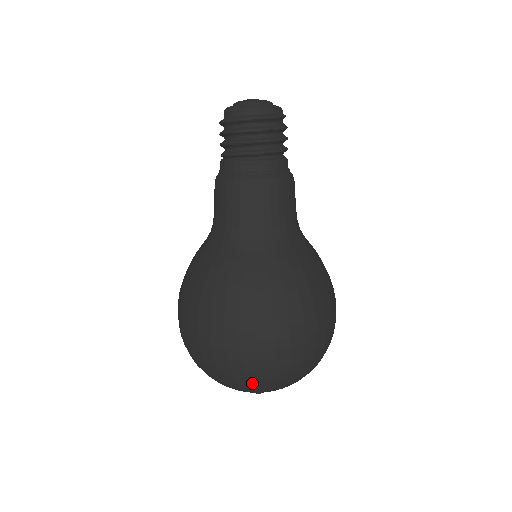
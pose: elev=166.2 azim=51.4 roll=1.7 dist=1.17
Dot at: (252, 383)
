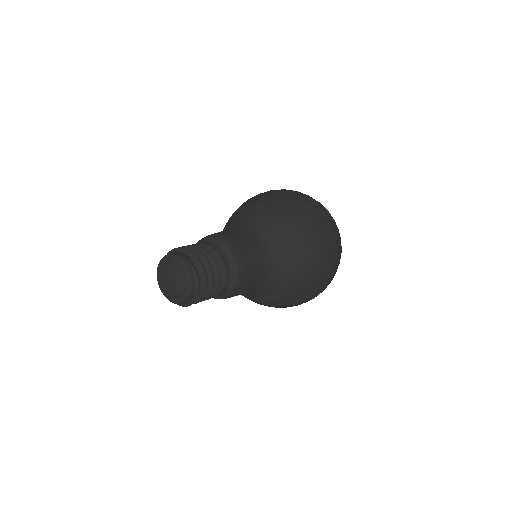
Dot at: occluded
